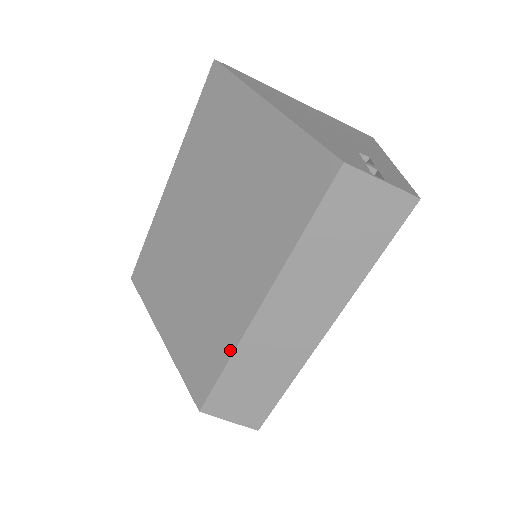
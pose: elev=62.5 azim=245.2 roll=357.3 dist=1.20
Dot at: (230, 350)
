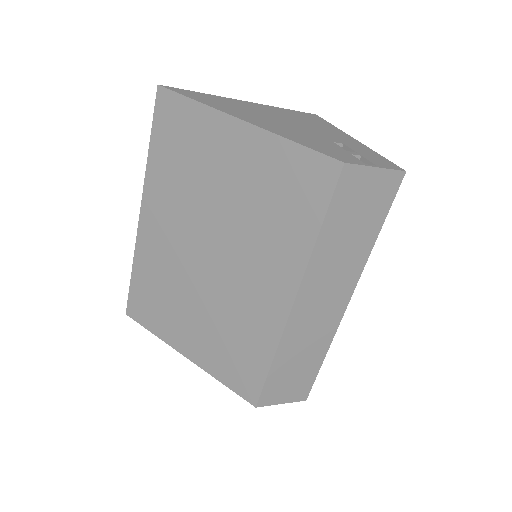
Dot at: (273, 347)
